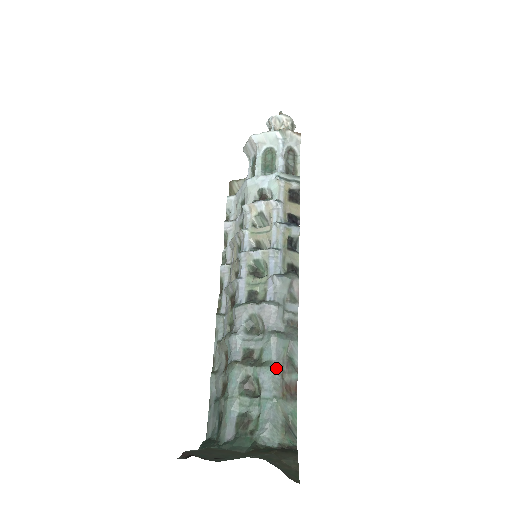
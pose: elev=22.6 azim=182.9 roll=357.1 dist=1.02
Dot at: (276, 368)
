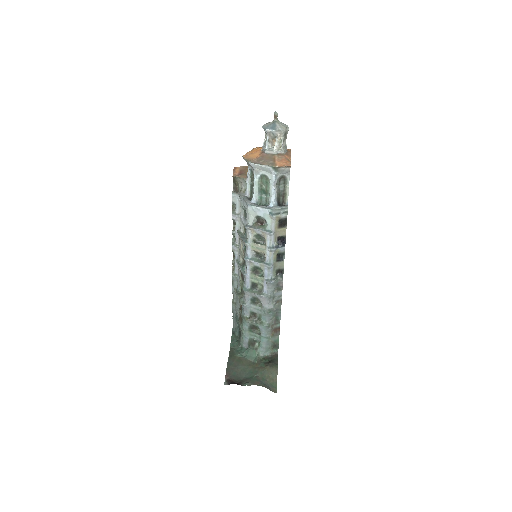
Dot at: (268, 326)
